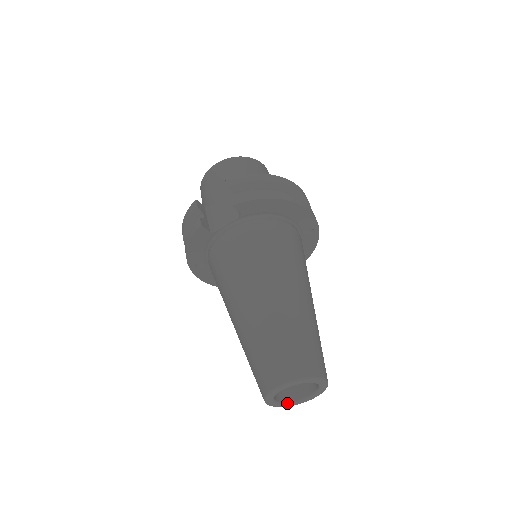
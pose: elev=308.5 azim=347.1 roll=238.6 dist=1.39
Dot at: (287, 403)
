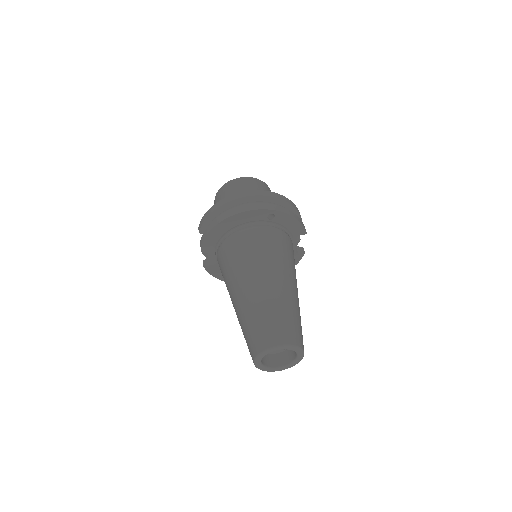
Dot at: (289, 364)
